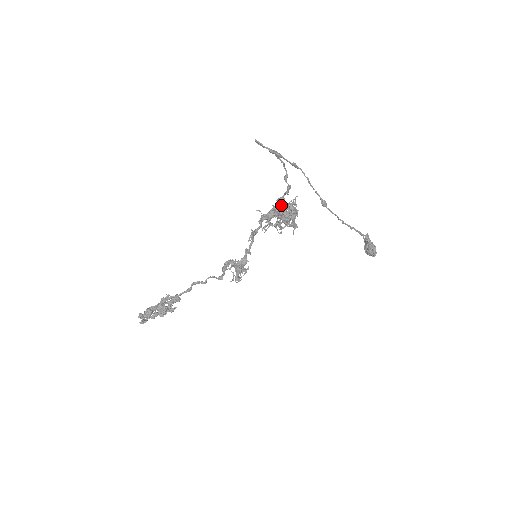
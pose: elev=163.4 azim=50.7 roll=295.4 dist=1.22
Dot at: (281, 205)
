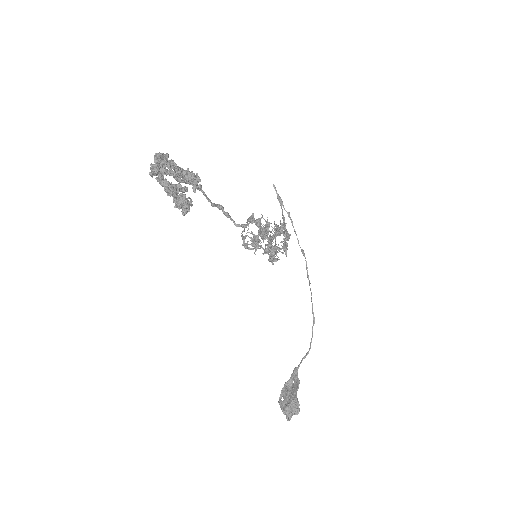
Dot at: occluded
